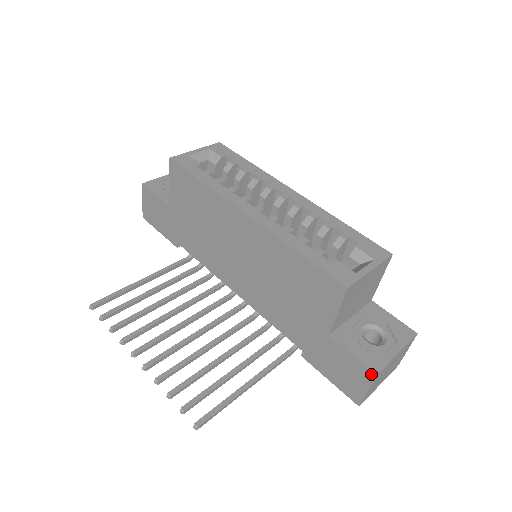
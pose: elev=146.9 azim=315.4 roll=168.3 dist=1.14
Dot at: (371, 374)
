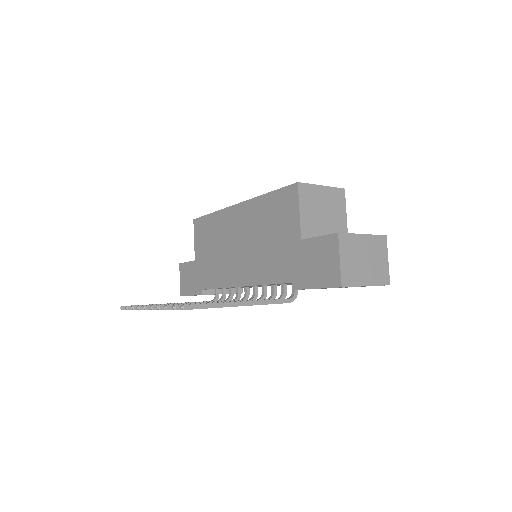
Dot at: (335, 238)
